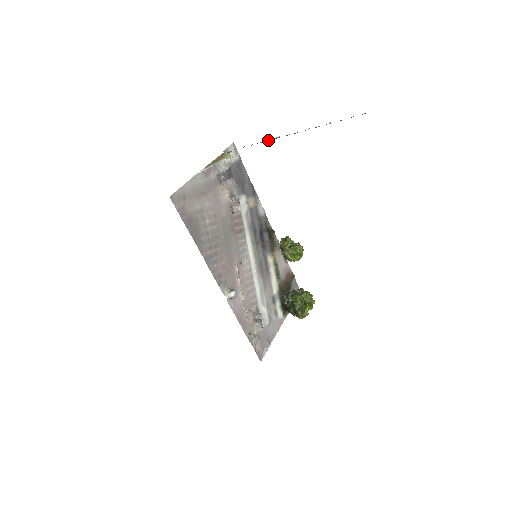
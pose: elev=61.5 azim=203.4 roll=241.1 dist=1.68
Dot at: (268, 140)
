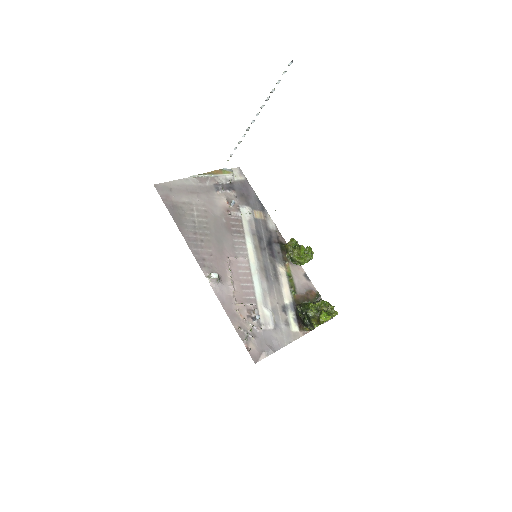
Dot at: (243, 135)
